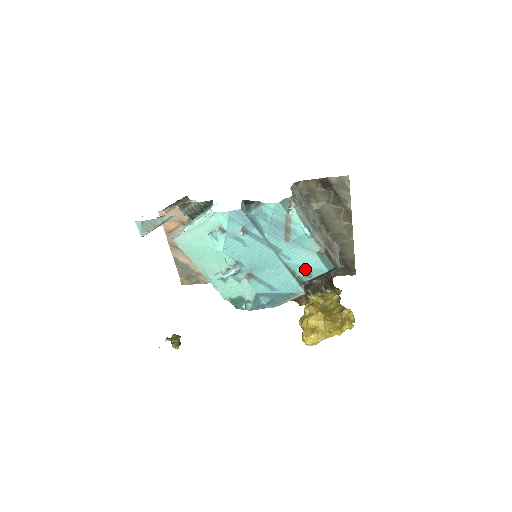
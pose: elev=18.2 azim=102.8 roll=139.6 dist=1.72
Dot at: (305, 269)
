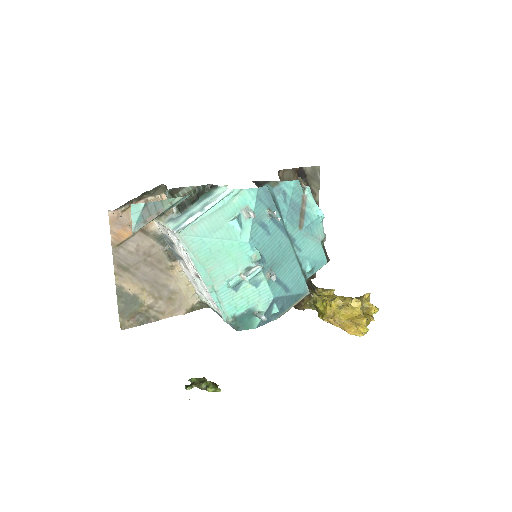
Dot at: (311, 262)
